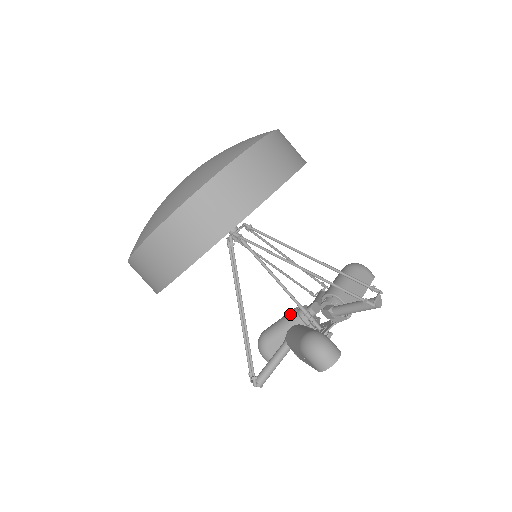
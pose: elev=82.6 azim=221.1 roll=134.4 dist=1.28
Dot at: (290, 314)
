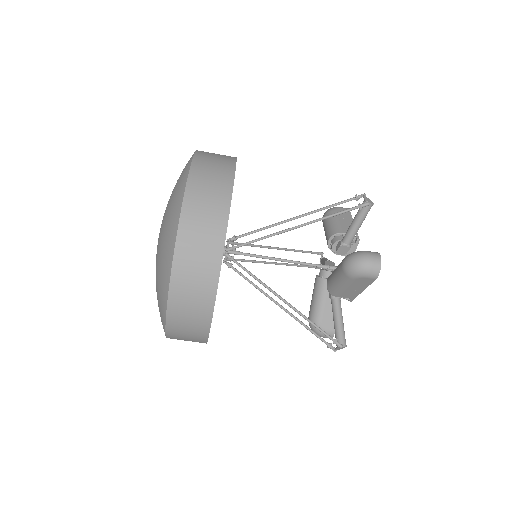
Dot at: (316, 284)
